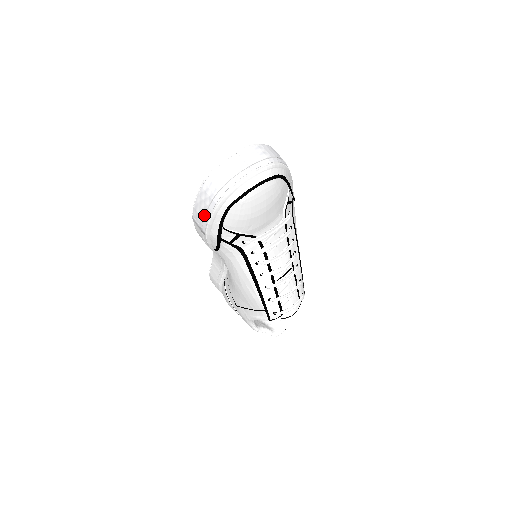
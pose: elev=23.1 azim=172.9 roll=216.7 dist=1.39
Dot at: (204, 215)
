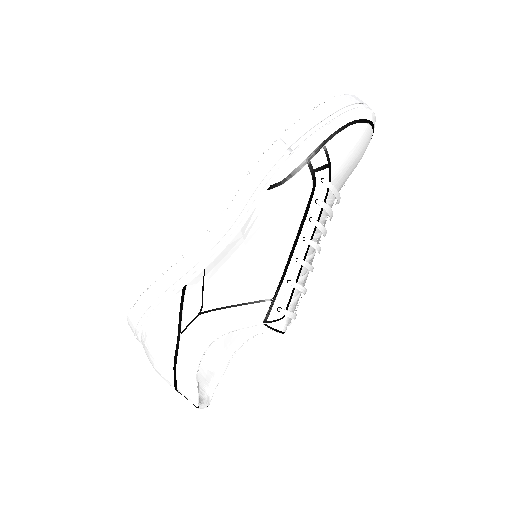
Dot at: (314, 125)
